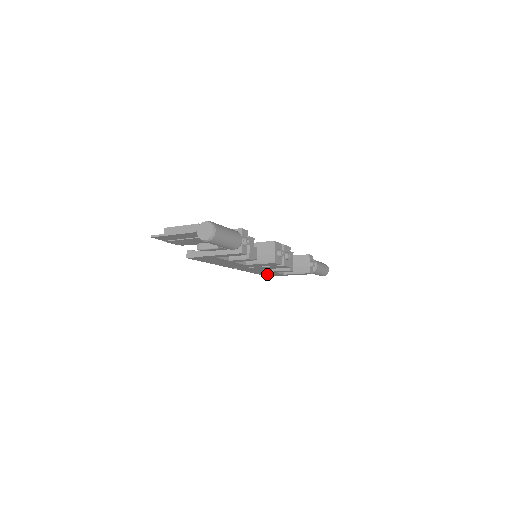
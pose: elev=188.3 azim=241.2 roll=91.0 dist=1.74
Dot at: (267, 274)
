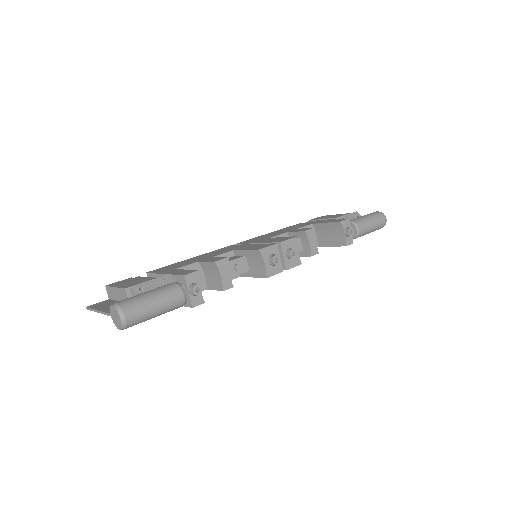
Dot at: occluded
